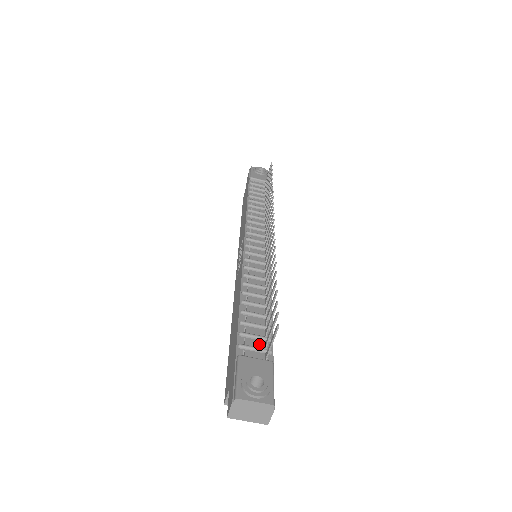
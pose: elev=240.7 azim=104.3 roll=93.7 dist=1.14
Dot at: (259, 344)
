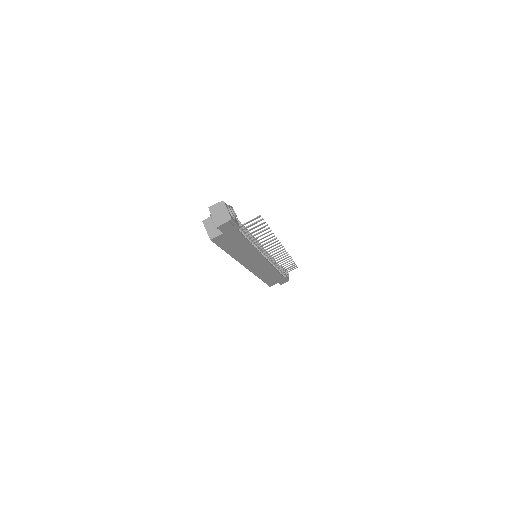
Dot at: occluded
